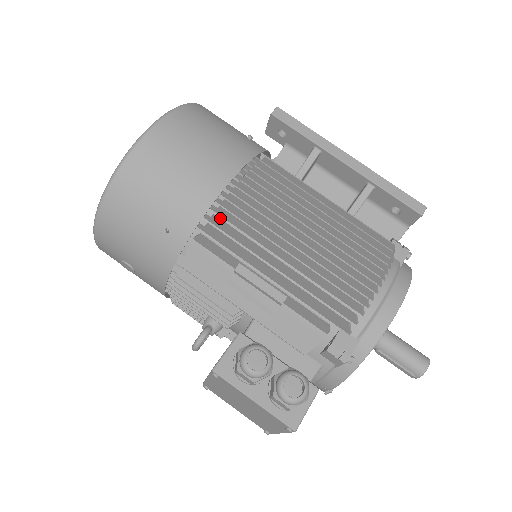
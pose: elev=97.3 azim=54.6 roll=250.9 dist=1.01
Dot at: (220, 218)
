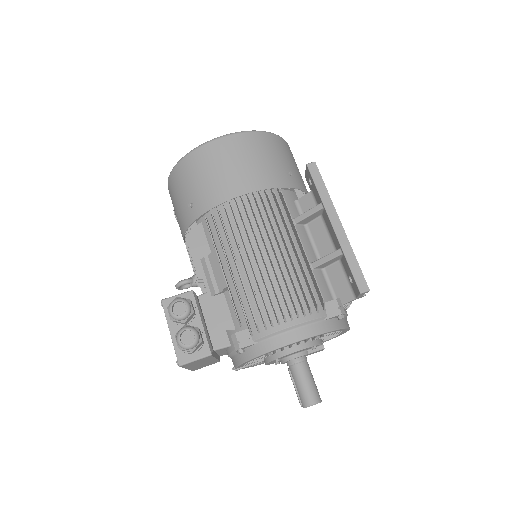
Dot at: (220, 214)
